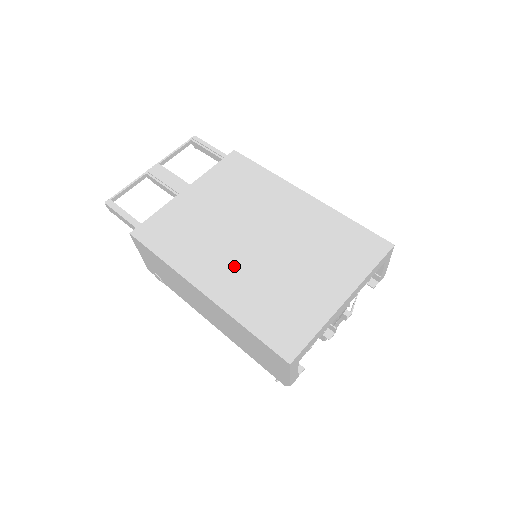
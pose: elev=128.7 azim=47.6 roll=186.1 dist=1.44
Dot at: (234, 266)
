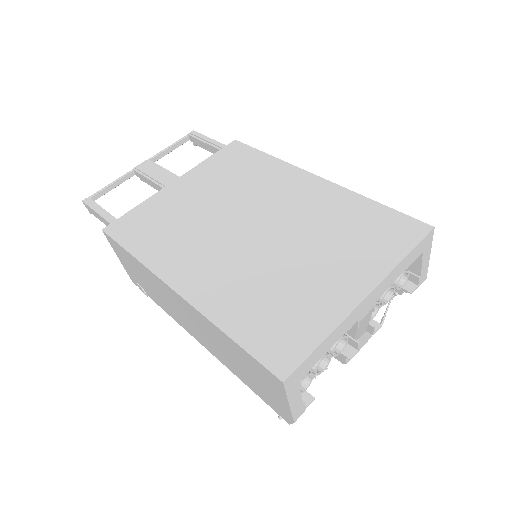
Dot at: (220, 260)
